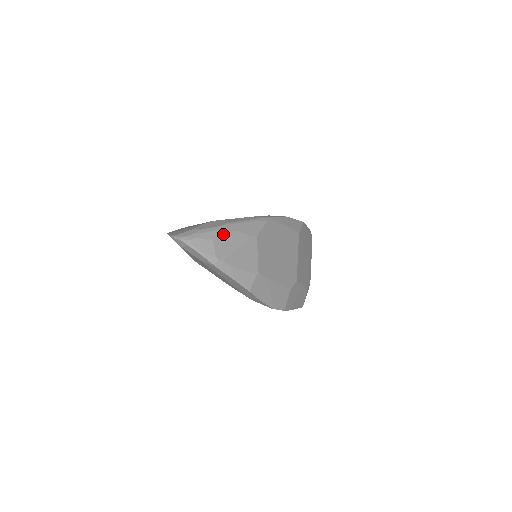
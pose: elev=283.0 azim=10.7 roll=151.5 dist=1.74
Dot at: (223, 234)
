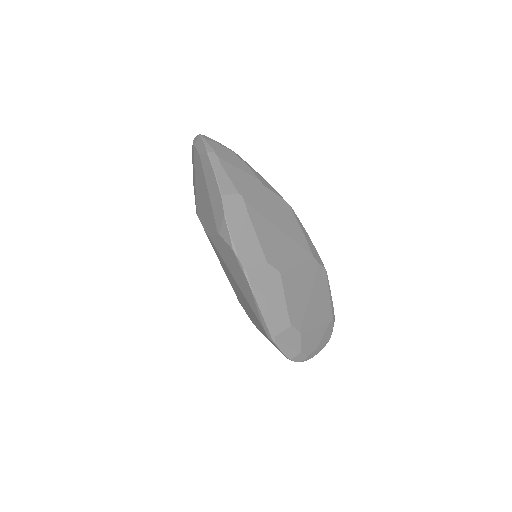
Dot at: (235, 155)
